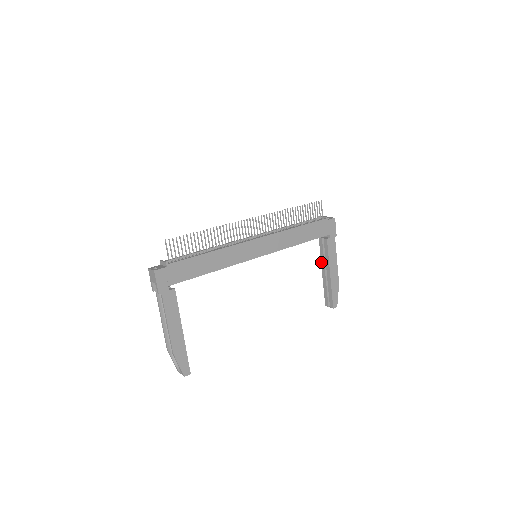
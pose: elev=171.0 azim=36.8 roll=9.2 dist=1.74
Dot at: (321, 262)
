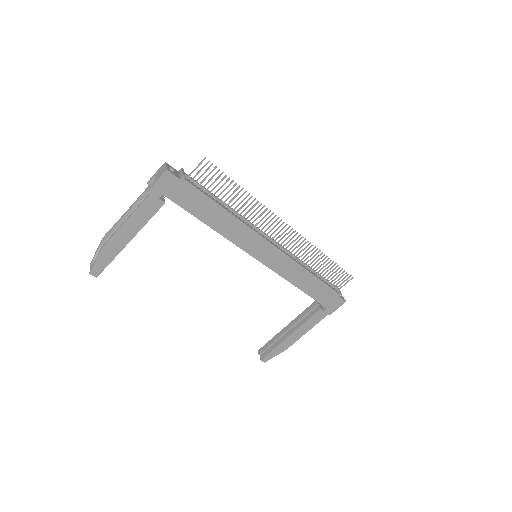
Dot at: (295, 318)
